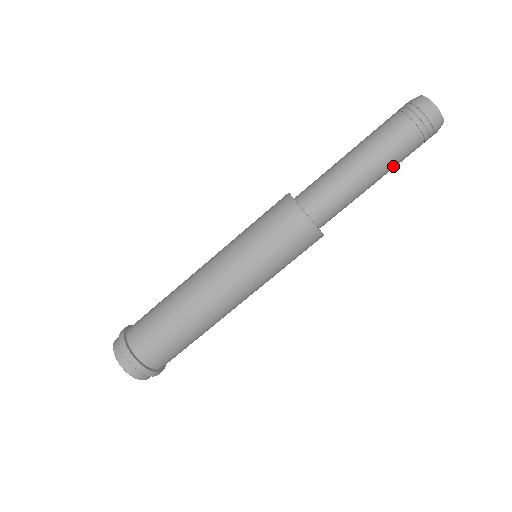
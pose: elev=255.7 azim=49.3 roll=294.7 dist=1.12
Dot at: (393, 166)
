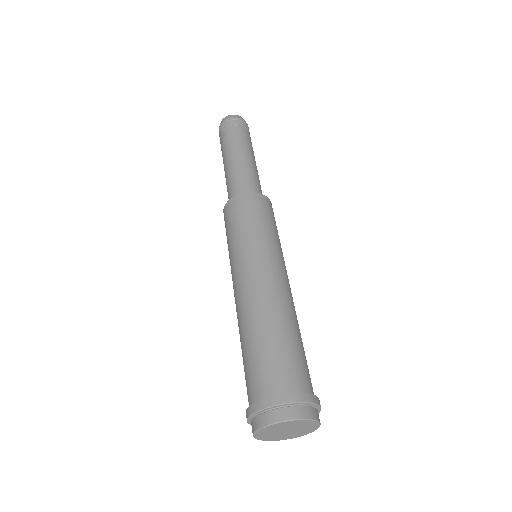
Dot at: (245, 144)
